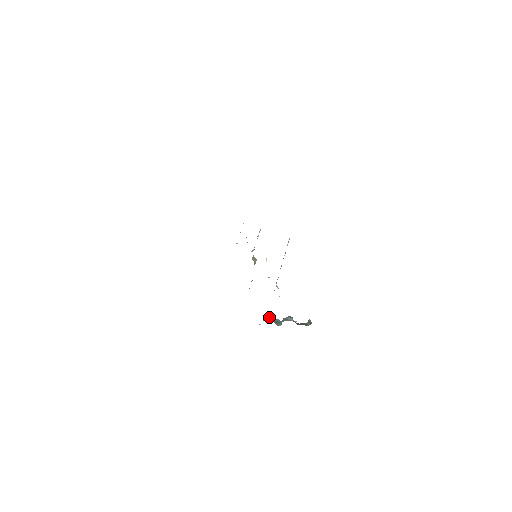
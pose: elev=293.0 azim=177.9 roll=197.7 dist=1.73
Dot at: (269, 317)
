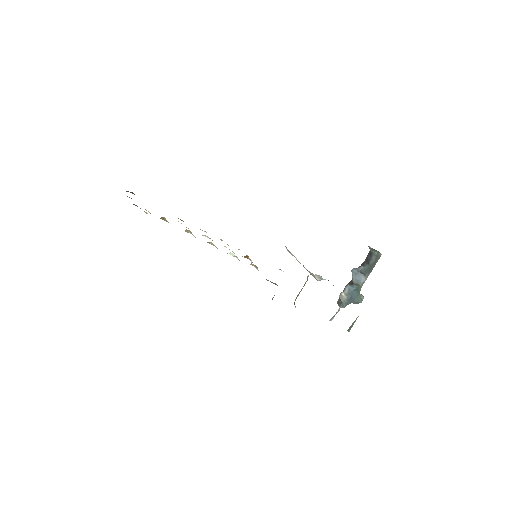
Dot at: (339, 296)
